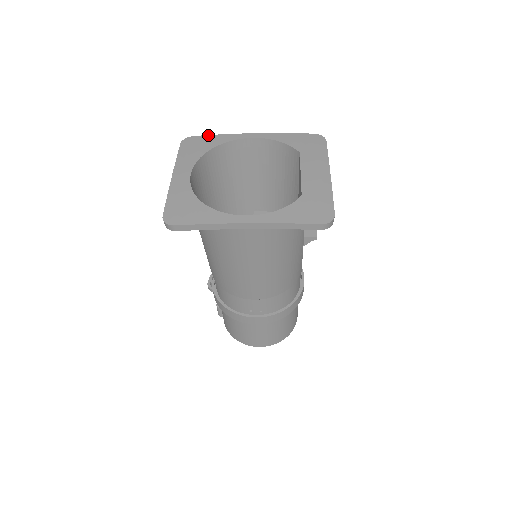
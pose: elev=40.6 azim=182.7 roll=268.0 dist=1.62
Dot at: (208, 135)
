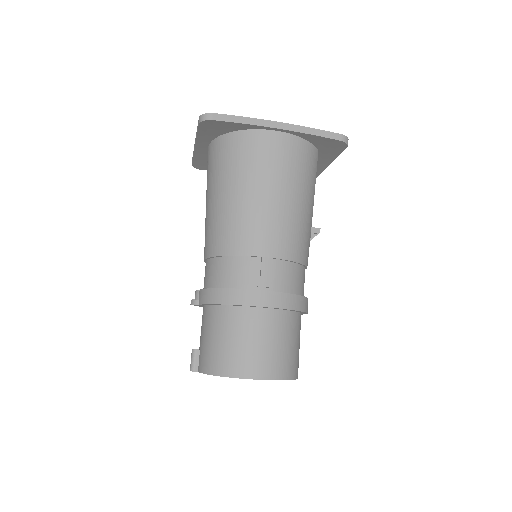
Dot at: occluded
